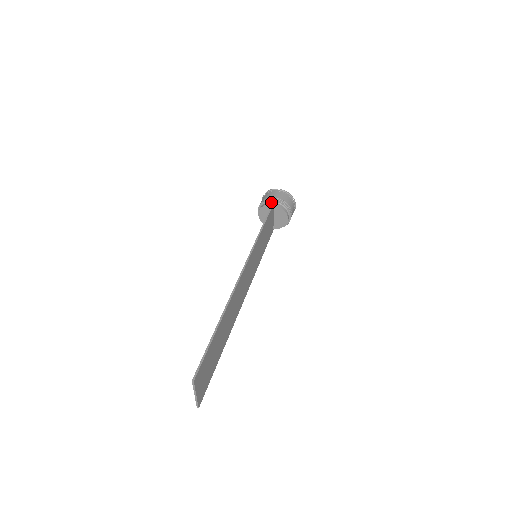
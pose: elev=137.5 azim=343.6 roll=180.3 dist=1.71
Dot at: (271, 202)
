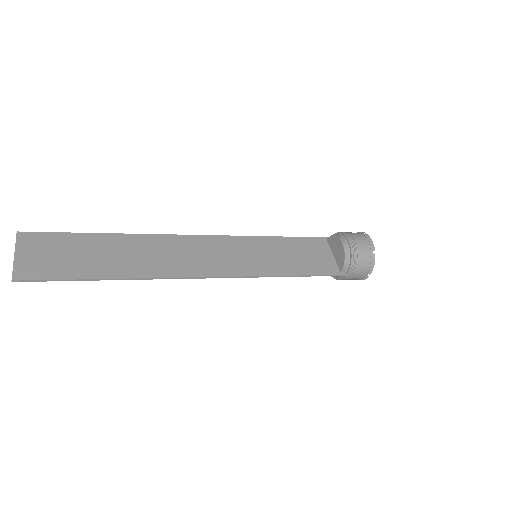
Dot at: occluded
